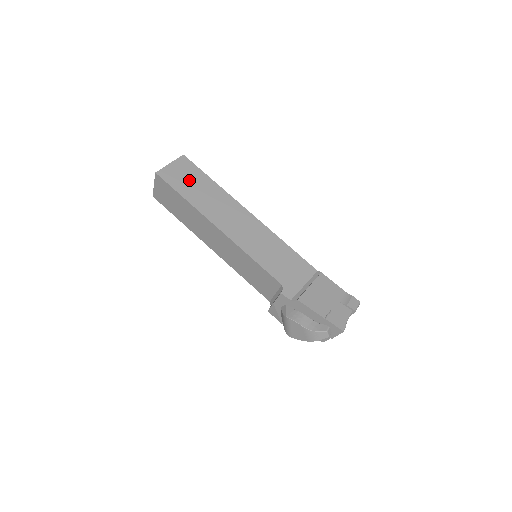
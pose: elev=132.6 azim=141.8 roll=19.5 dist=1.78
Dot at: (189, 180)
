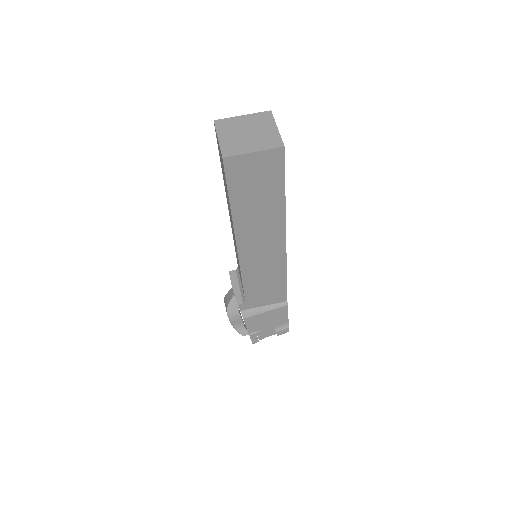
Dot at: (257, 184)
